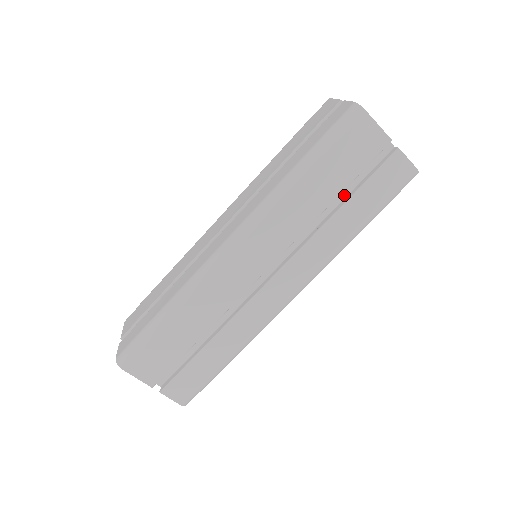
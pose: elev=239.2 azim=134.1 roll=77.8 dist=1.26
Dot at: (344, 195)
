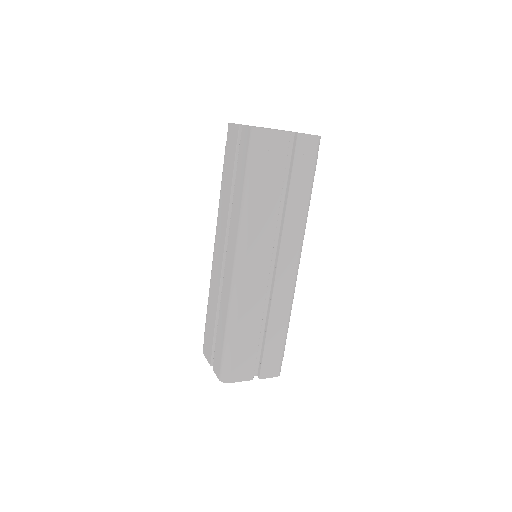
Dot at: (285, 184)
